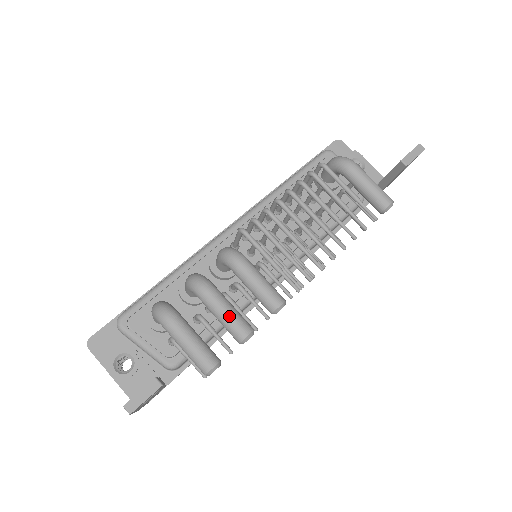
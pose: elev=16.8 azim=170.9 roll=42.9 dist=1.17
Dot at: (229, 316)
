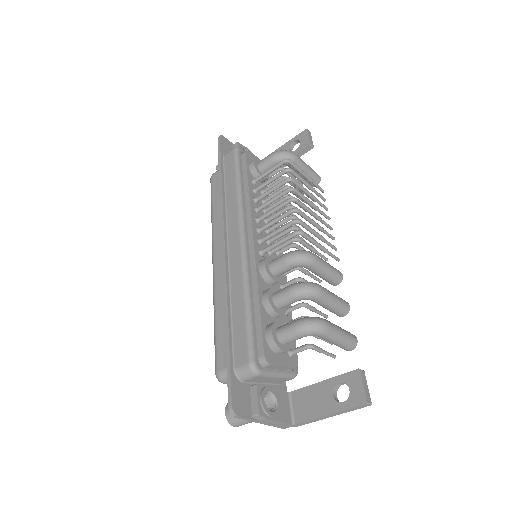
Dot at: (338, 300)
